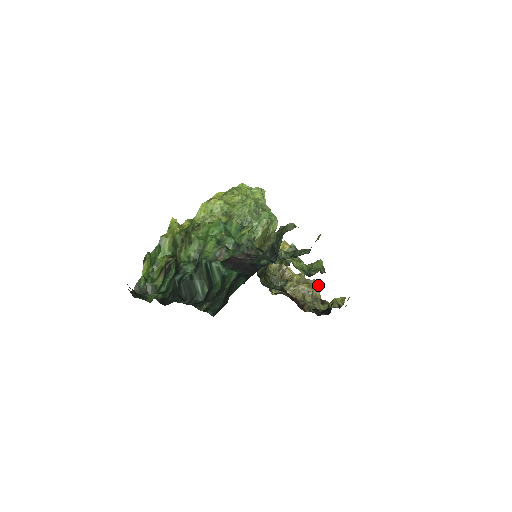
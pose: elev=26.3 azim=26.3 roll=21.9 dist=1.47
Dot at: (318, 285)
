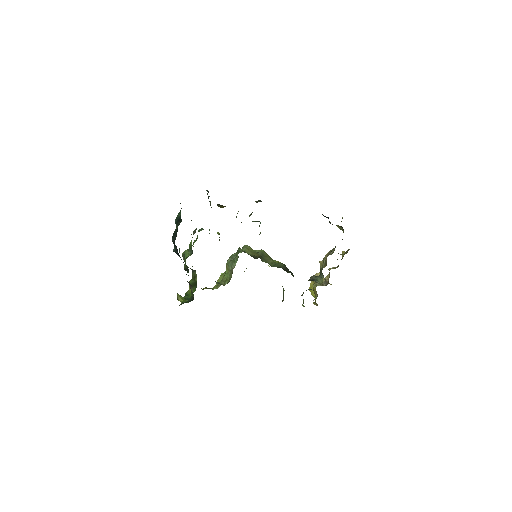
Dot at: occluded
